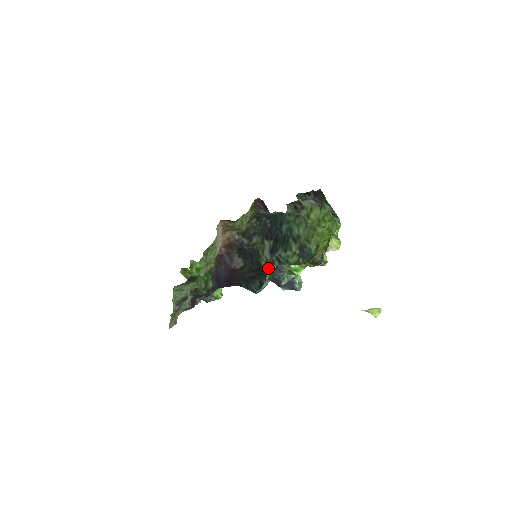
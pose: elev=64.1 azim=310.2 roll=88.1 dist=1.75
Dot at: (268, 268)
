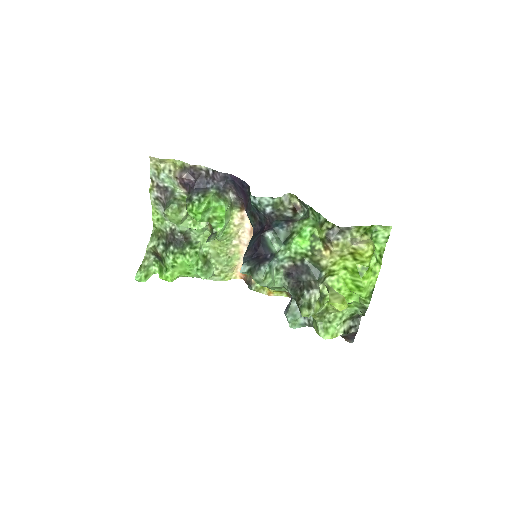
Dot at: (287, 203)
